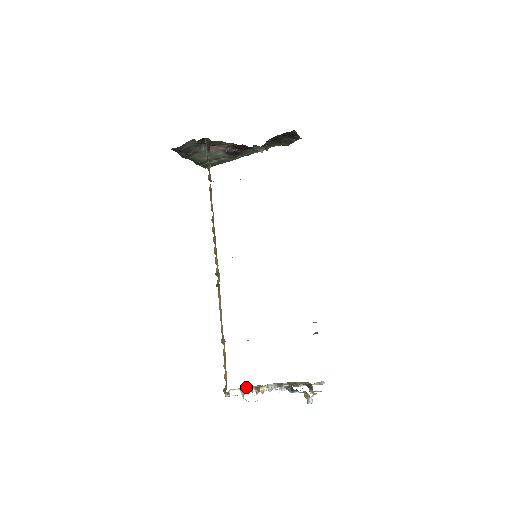
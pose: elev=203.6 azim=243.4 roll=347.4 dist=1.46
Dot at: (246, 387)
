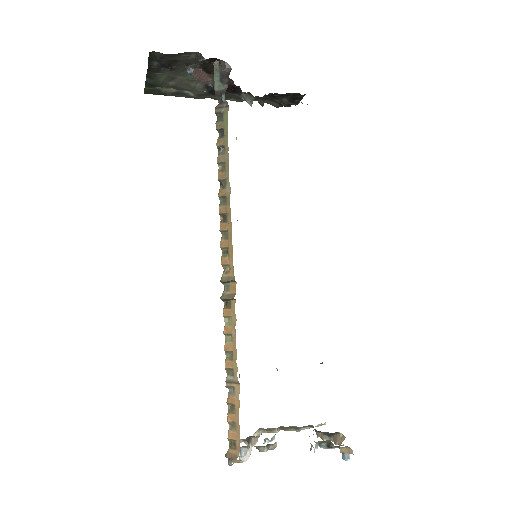
Dot at: occluded
